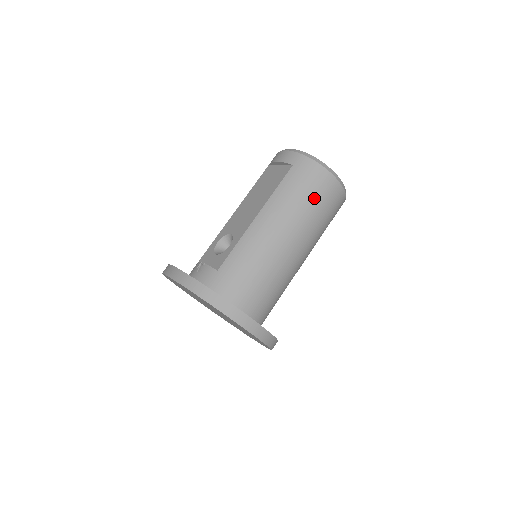
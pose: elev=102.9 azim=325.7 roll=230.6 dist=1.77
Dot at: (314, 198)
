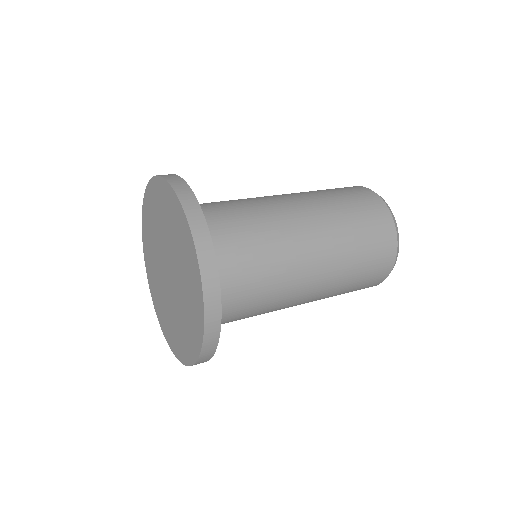
Dot at: (343, 195)
